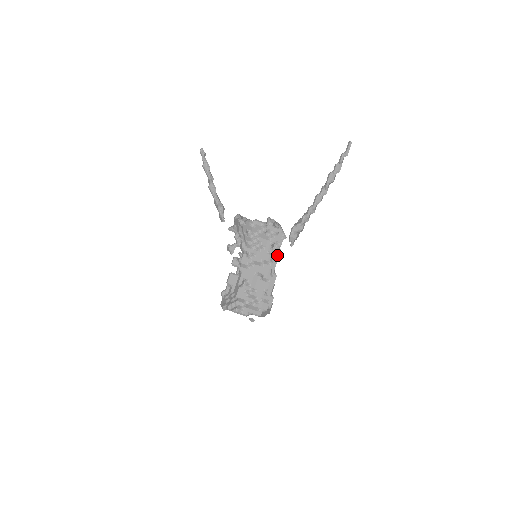
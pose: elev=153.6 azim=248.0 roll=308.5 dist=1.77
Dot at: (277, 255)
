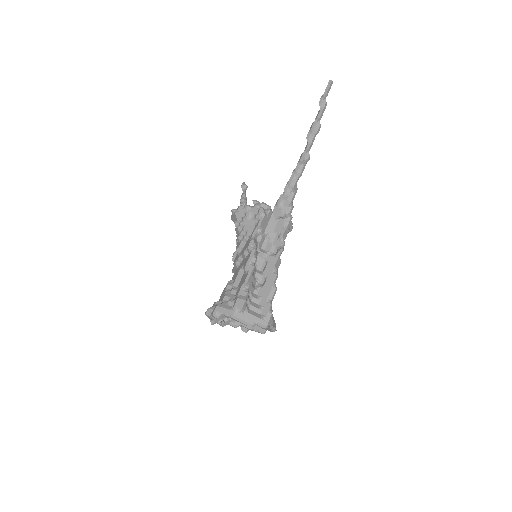
Dot at: (279, 249)
